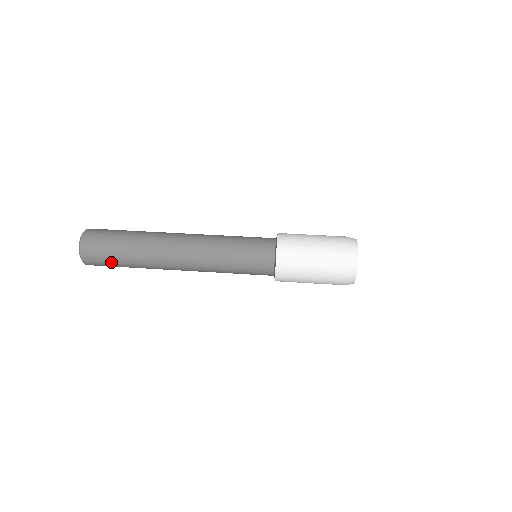
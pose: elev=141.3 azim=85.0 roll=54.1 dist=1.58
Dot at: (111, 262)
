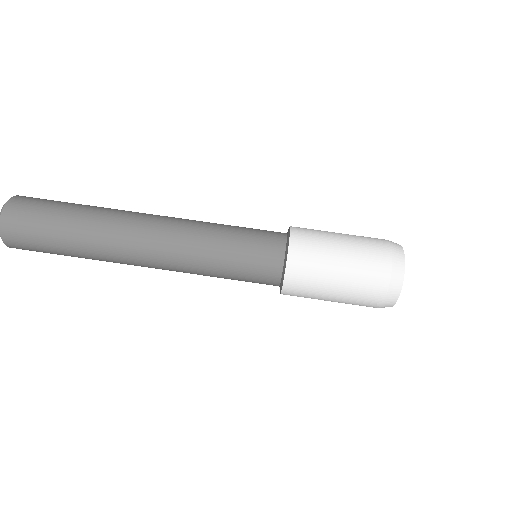
Dot at: occluded
